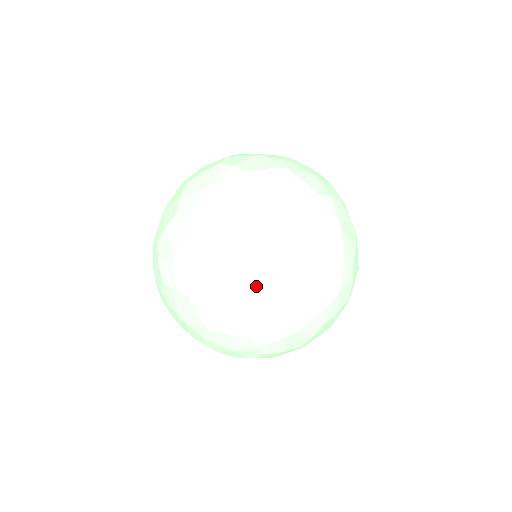
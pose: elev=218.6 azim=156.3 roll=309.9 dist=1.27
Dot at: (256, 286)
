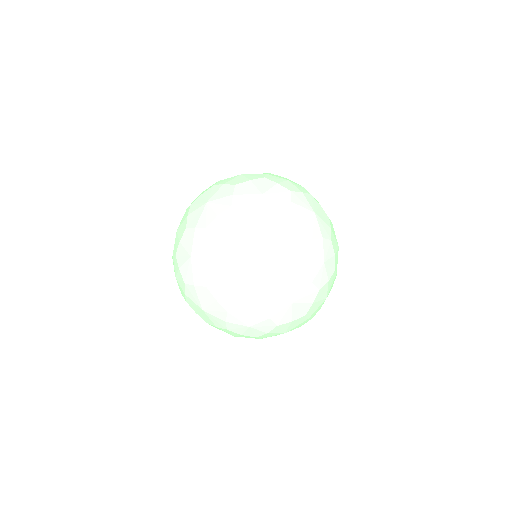
Dot at: (211, 268)
